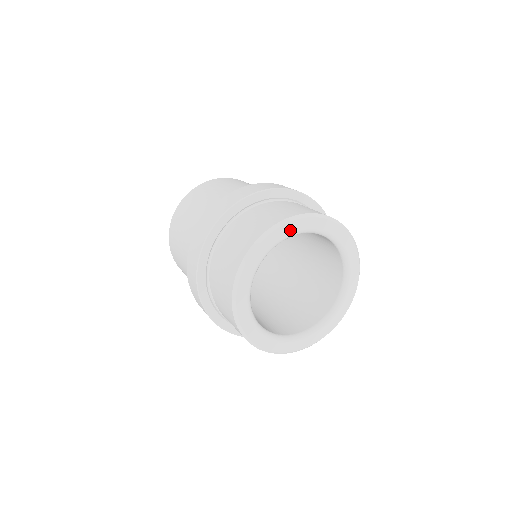
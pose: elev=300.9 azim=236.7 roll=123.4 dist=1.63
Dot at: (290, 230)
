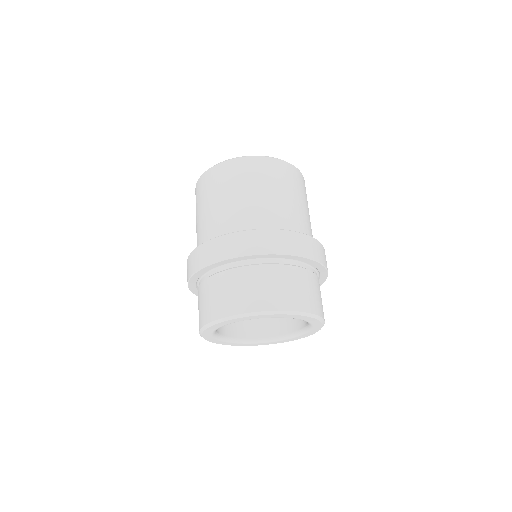
Dot at: (266, 317)
